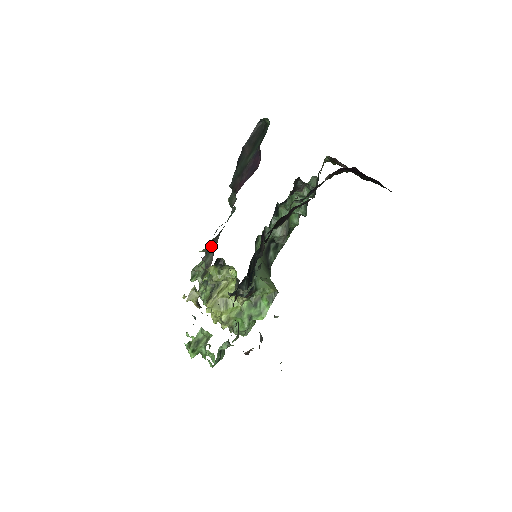
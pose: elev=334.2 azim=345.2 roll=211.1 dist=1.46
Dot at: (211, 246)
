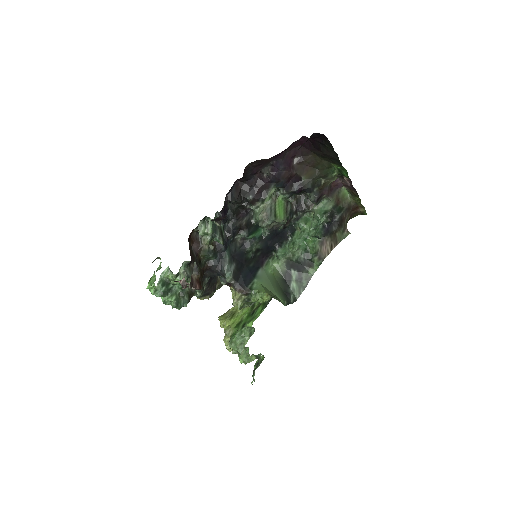
Dot at: occluded
